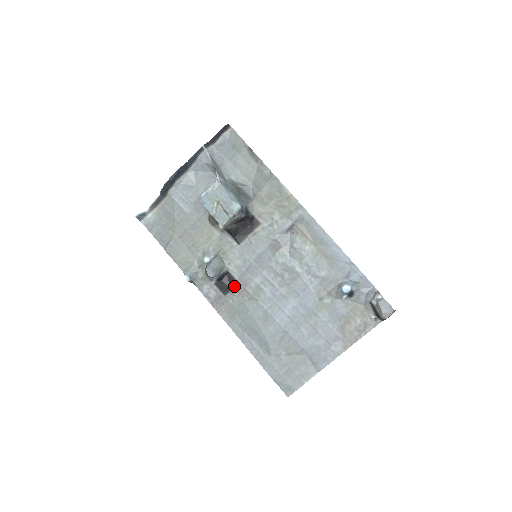
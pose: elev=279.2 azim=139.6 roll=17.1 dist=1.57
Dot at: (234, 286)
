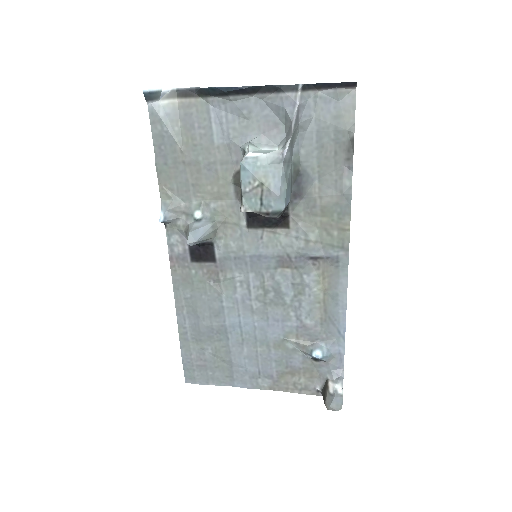
Dot at: (208, 261)
